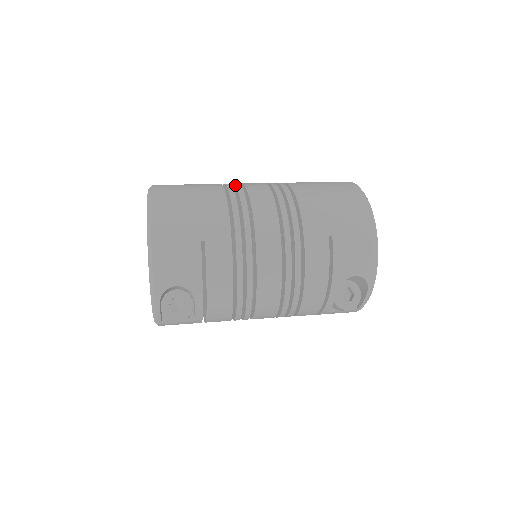
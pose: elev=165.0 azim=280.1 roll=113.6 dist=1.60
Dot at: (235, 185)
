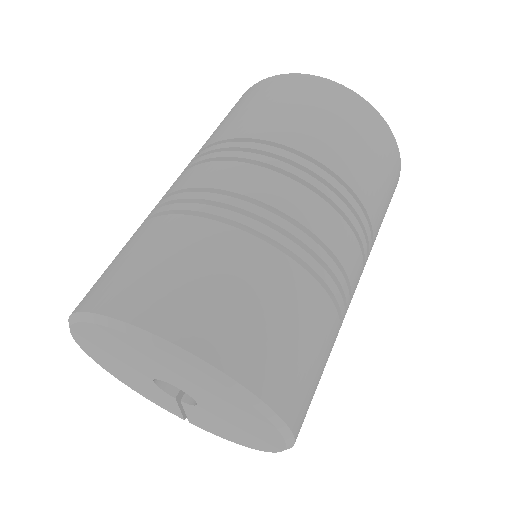
Dot at: (305, 244)
